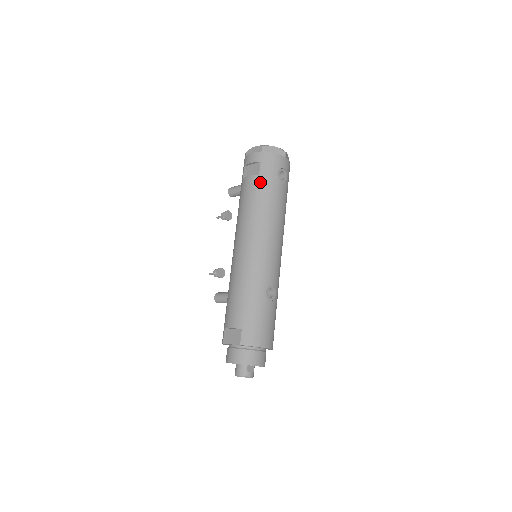
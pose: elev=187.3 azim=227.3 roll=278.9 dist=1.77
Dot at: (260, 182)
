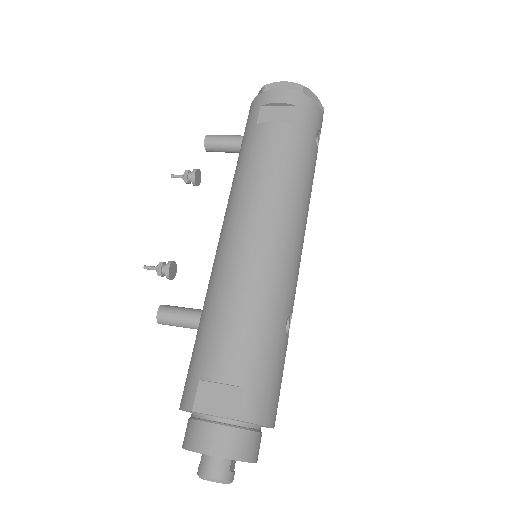
Dot at: (294, 137)
